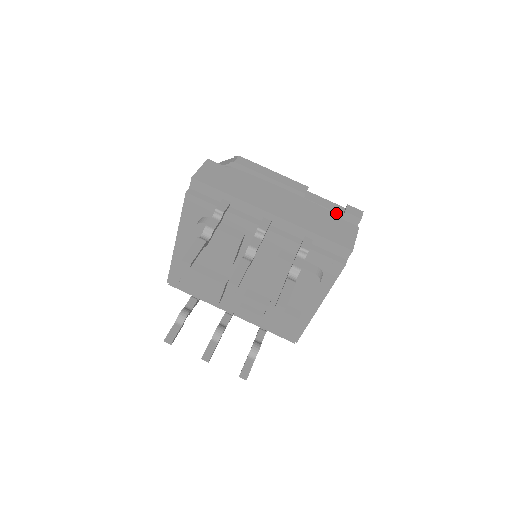
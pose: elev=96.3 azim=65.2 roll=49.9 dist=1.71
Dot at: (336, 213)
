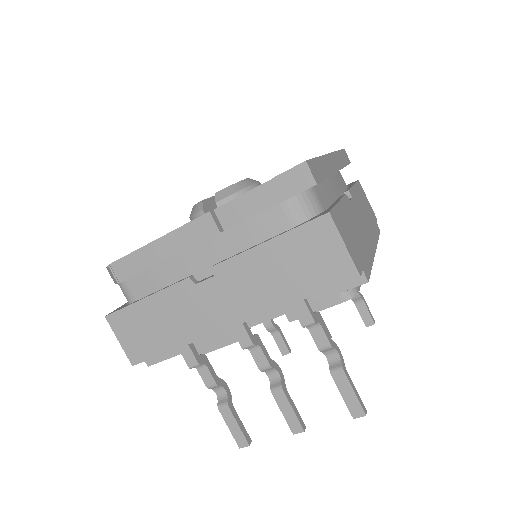
Dot at: (278, 204)
